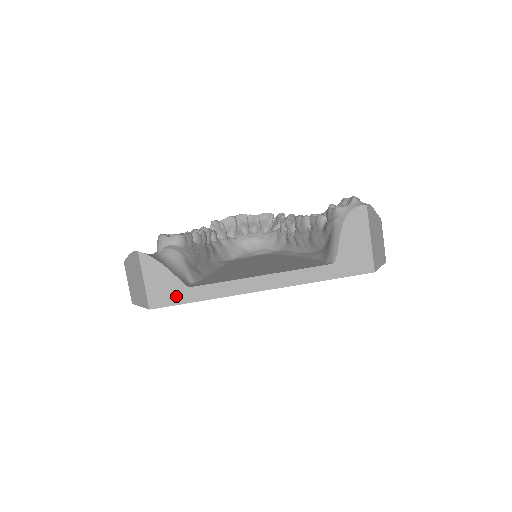
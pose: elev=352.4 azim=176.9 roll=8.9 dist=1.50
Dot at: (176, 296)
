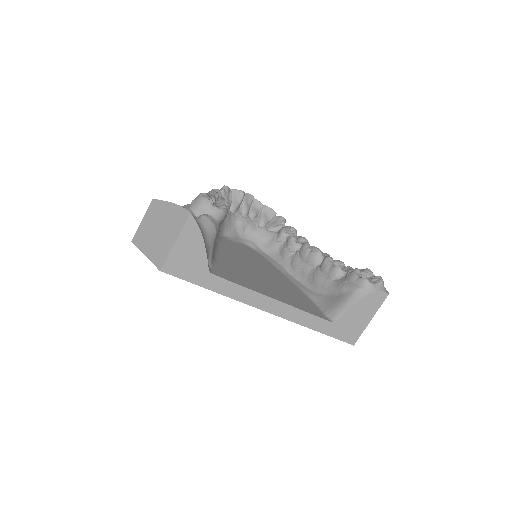
Dot at: (193, 274)
